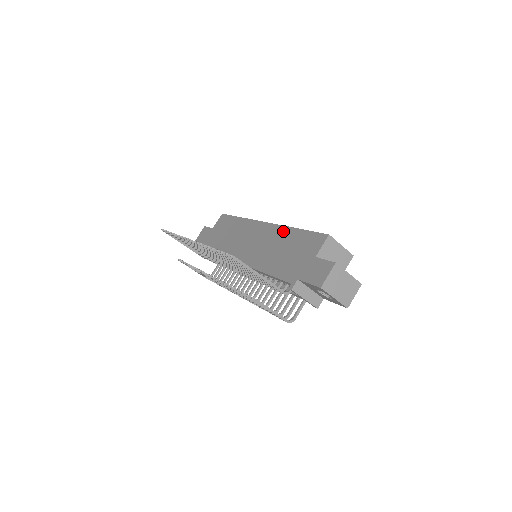
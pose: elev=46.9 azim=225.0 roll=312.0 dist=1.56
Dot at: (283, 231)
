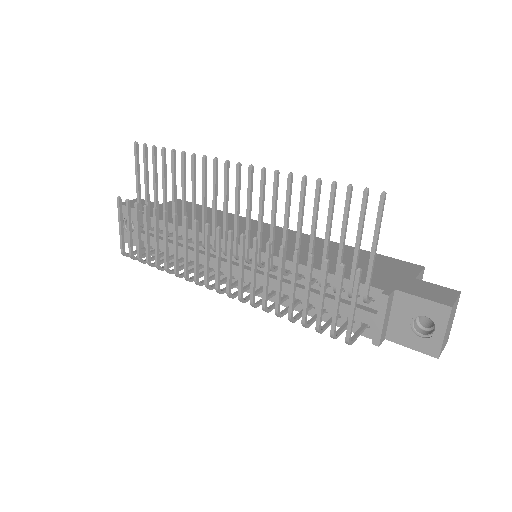
Dot at: (329, 243)
